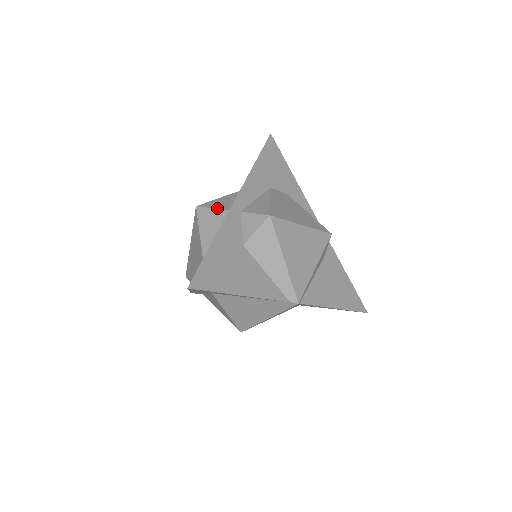
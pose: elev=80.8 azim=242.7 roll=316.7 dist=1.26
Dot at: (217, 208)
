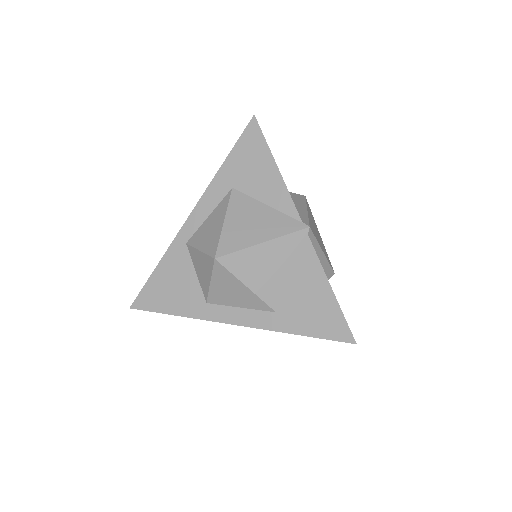
Dot at: occluded
